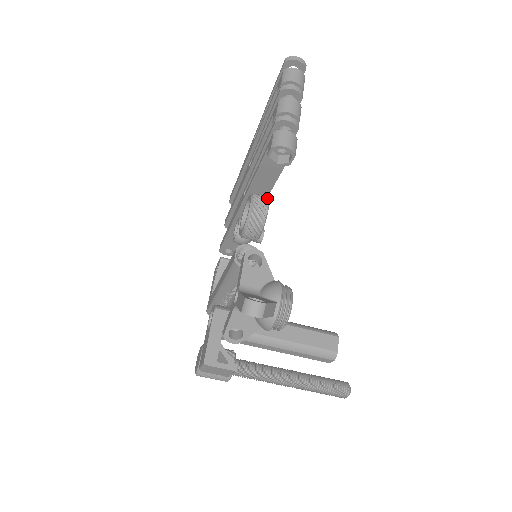
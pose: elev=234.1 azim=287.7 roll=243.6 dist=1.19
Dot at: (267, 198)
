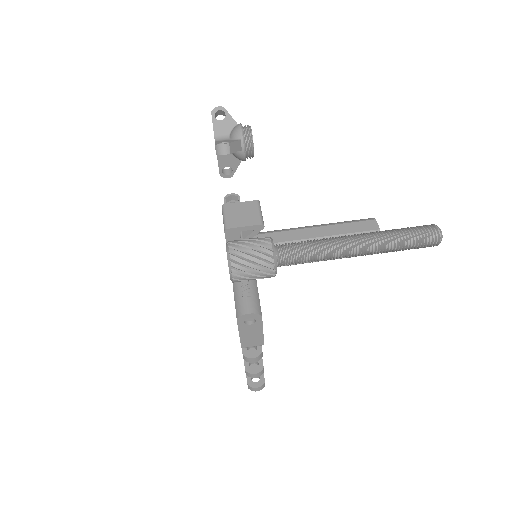
Dot at: occluded
